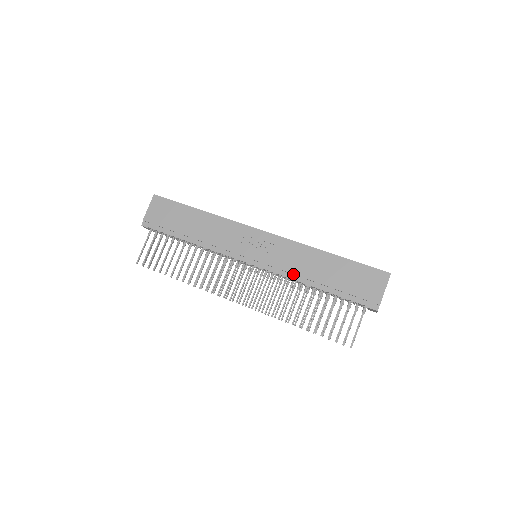
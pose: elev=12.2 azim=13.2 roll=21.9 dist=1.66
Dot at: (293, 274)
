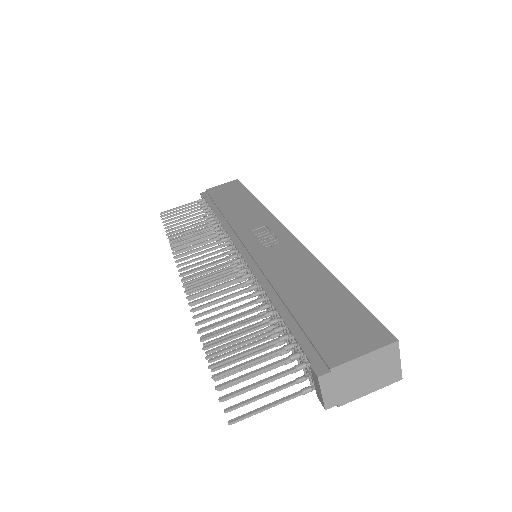
Dot at: (265, 276)
